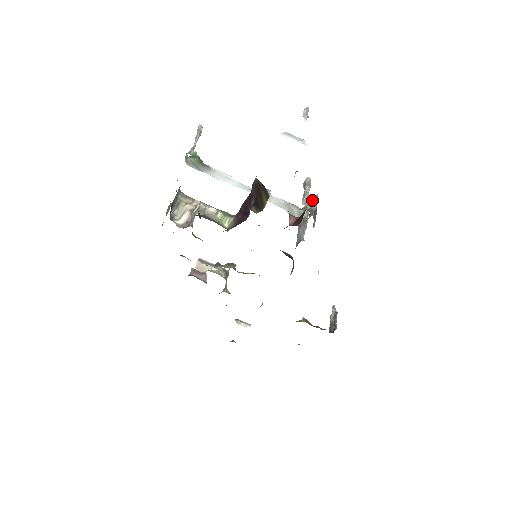
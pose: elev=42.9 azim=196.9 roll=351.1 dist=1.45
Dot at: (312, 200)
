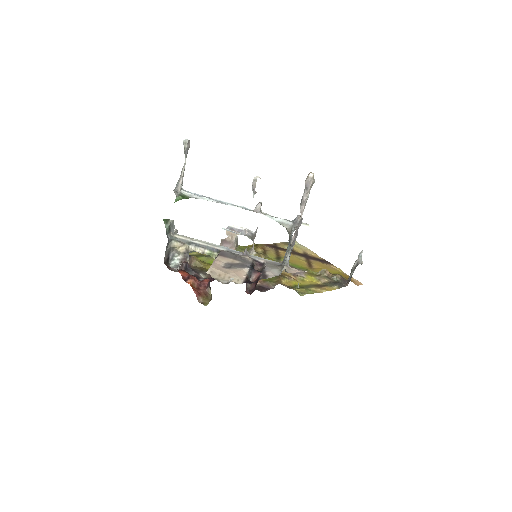
Dot at: (294, 229)
